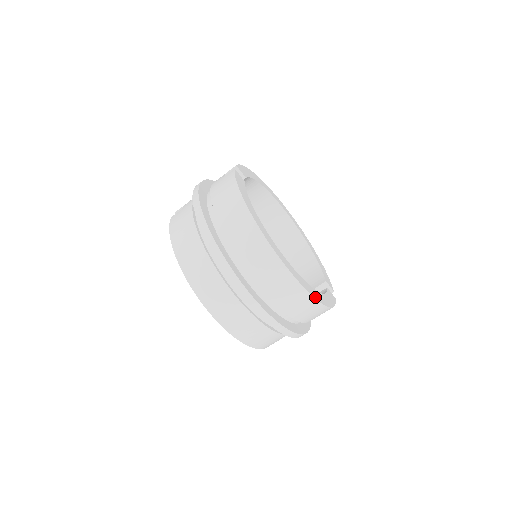
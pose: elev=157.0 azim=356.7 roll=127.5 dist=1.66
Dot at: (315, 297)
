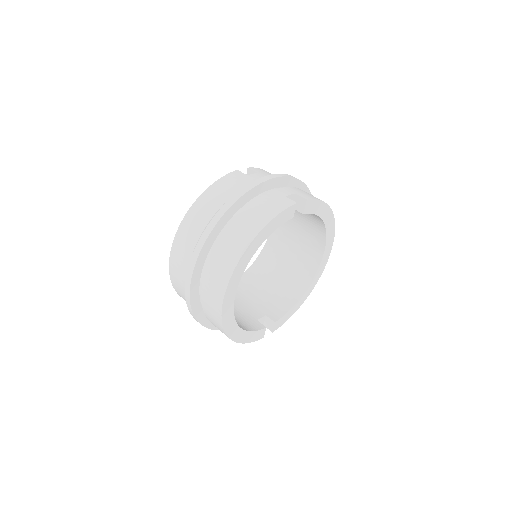
Dot at: (227, 331)
